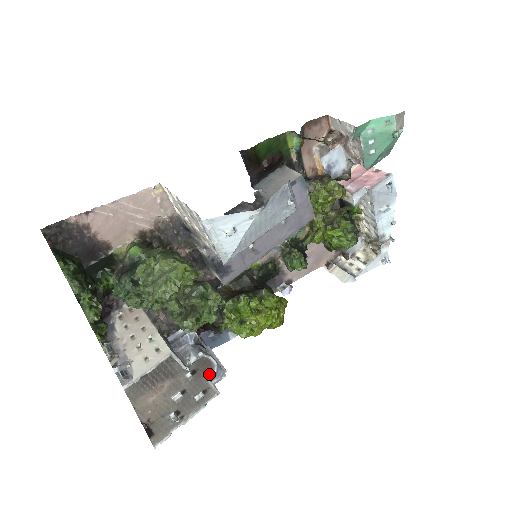
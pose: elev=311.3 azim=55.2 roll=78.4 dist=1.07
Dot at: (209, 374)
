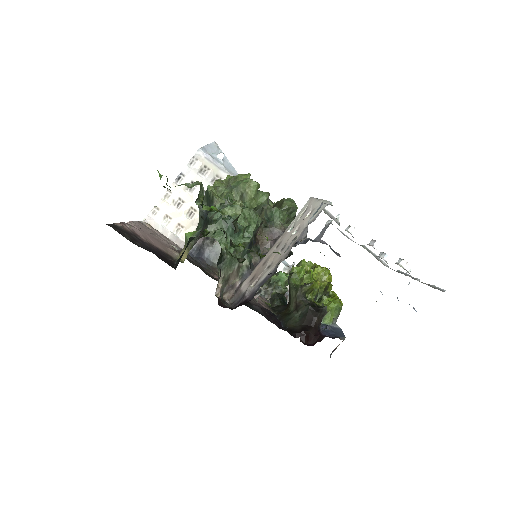
Dot at: occluded
